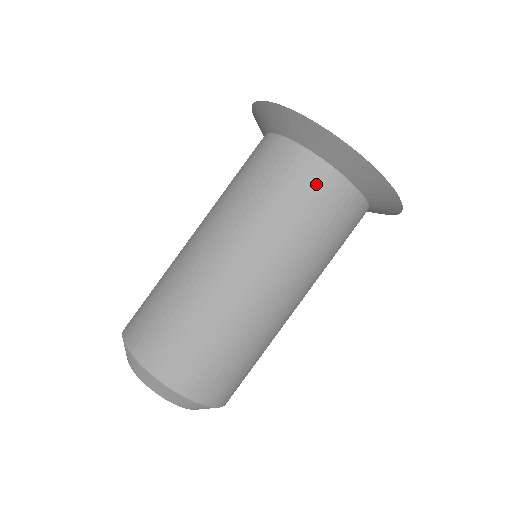
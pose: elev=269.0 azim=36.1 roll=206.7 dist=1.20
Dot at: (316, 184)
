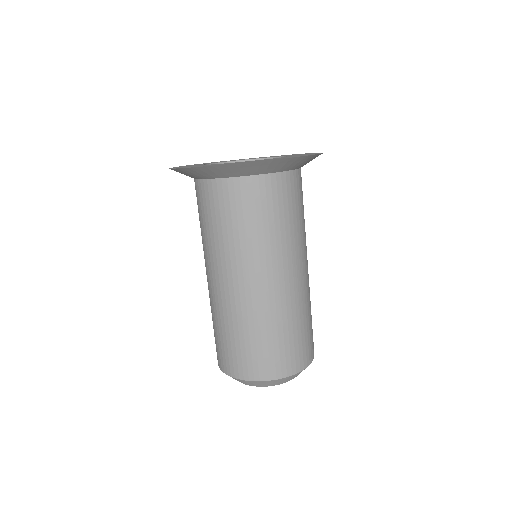
Dot at: (254, 195)
